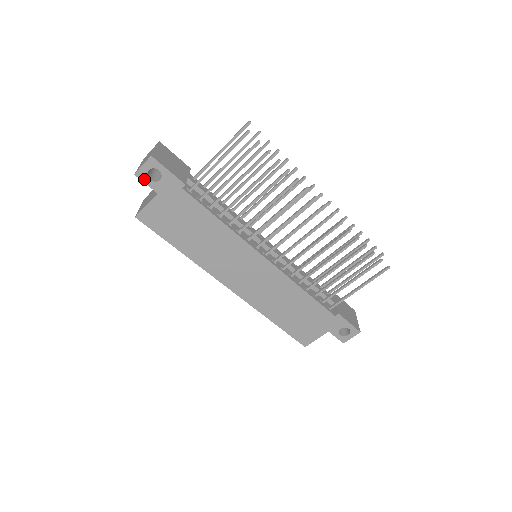
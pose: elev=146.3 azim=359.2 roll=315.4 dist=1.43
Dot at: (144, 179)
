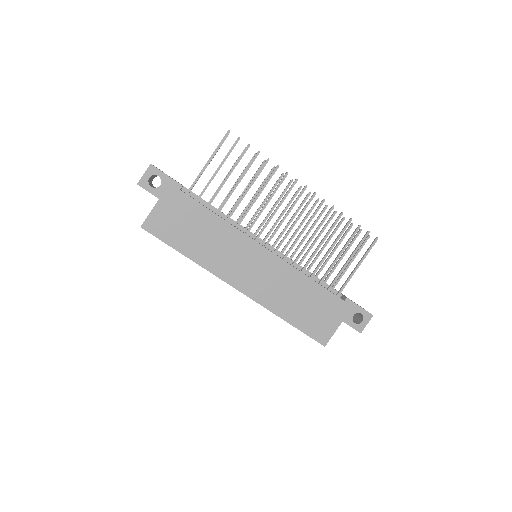
Dot at: (146, 187)
